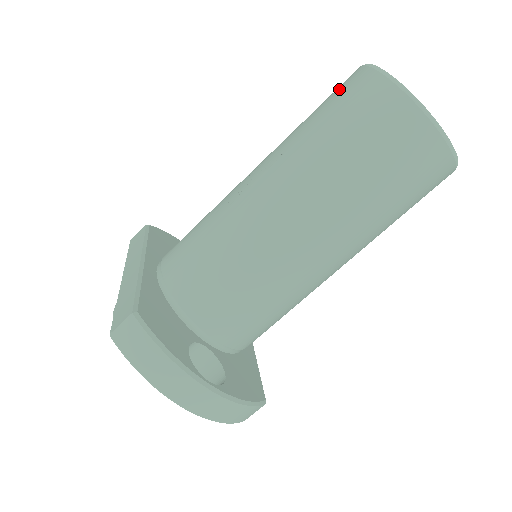
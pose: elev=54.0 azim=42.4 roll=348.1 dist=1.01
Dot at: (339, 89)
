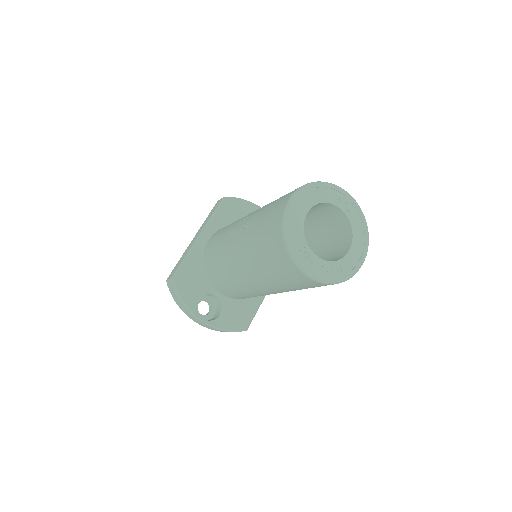
Dot at: (278, 203)
